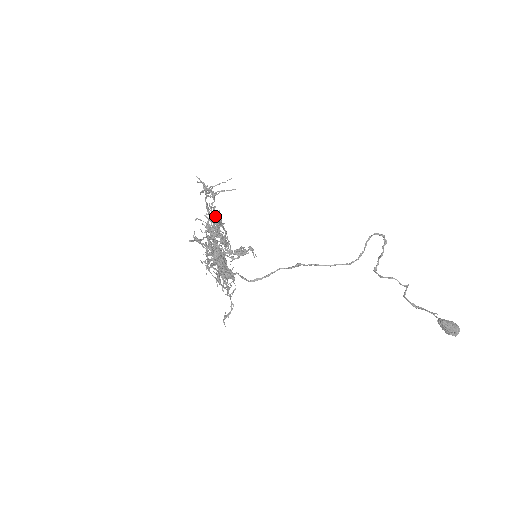
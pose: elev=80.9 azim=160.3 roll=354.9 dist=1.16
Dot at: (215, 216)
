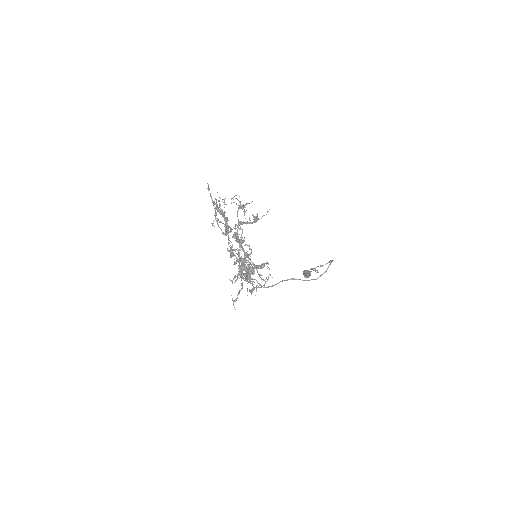
Dot at: (238, 224)
